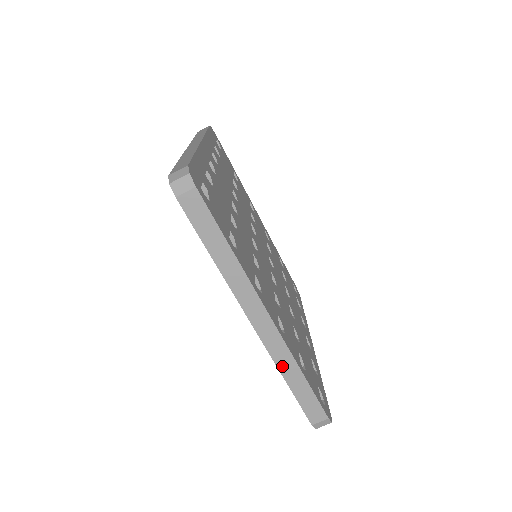
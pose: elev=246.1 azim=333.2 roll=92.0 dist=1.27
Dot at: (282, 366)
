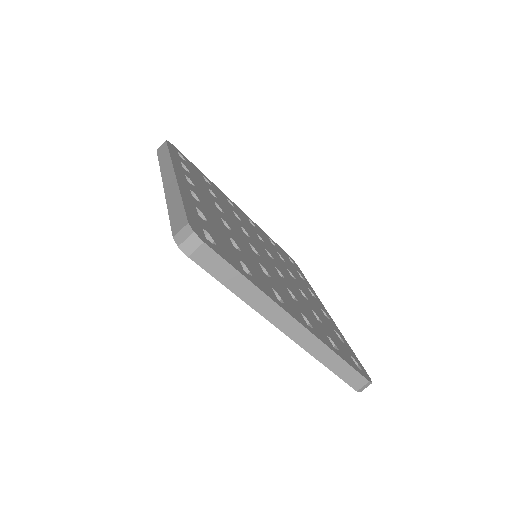
Dot at: (320, 357)
